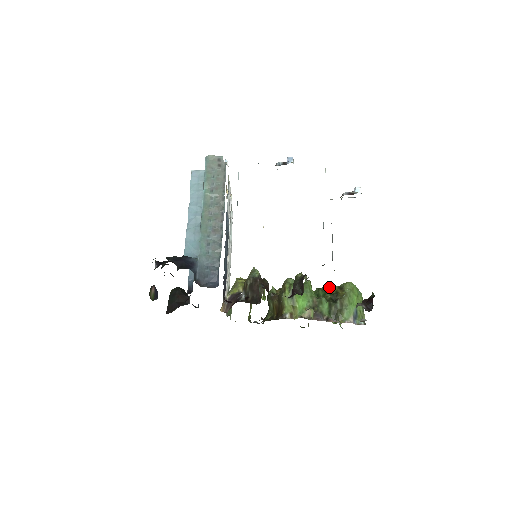
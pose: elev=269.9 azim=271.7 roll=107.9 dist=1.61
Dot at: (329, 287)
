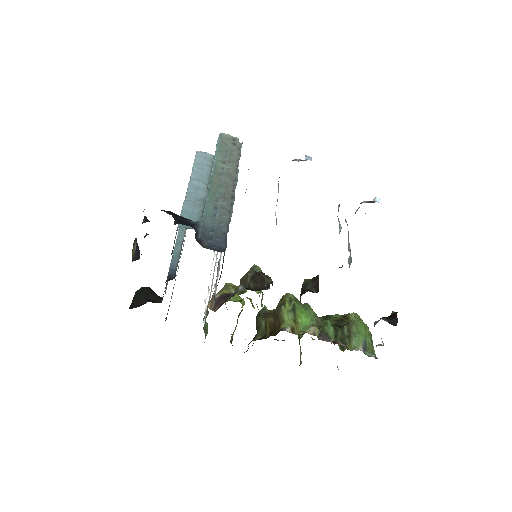
Dot at: (331, 315)
